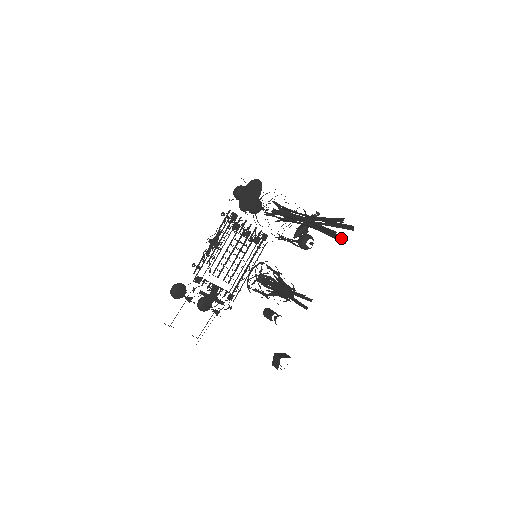
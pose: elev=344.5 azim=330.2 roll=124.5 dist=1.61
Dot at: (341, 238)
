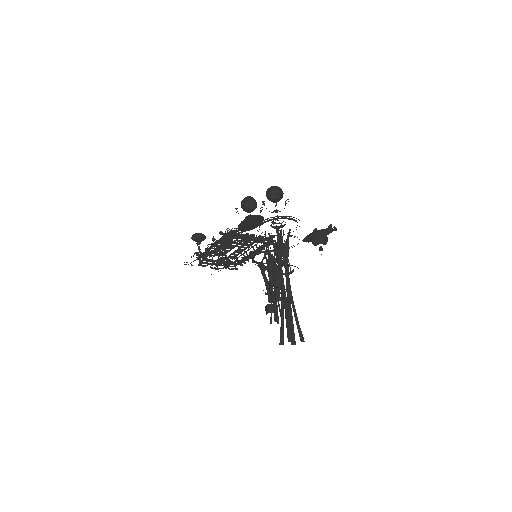
Dot at: (292, 337)
